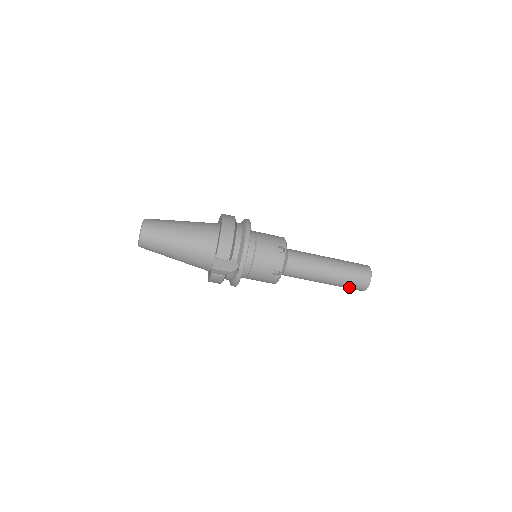
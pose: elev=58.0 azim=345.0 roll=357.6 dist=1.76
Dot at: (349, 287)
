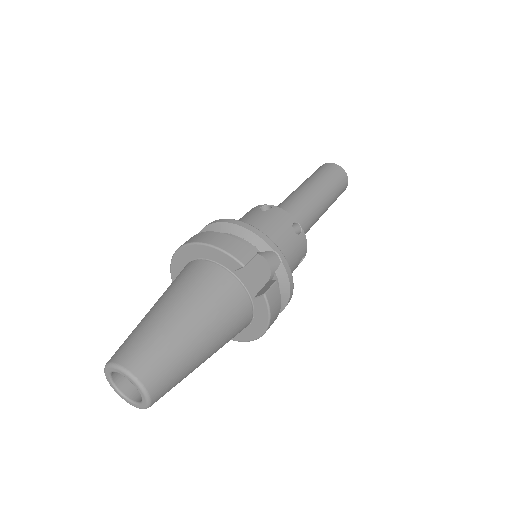
Dot at: (339, 191)
